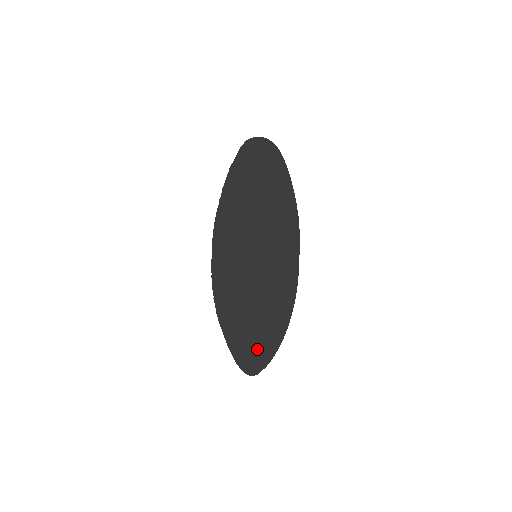
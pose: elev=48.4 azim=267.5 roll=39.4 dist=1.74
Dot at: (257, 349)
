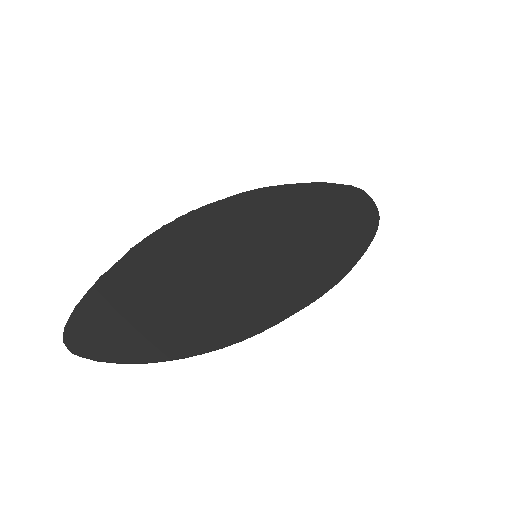
Dot at: (122, 327)
